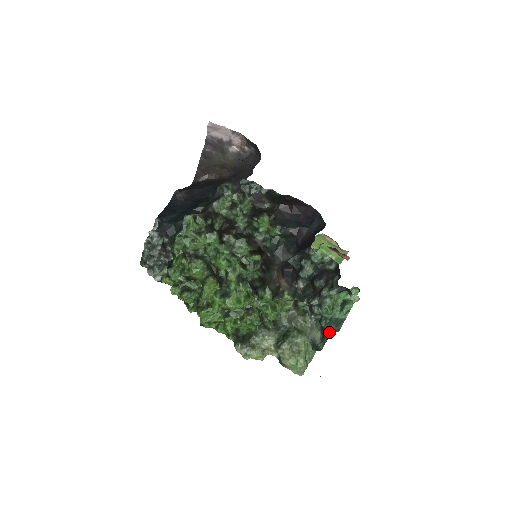
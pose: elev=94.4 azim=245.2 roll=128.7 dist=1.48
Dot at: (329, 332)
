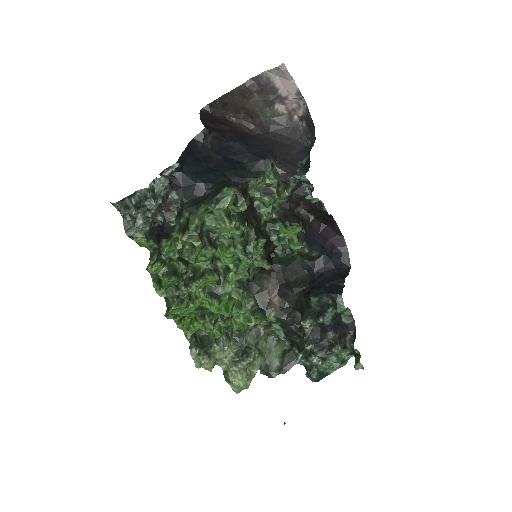
Dot at: (291, 366)
